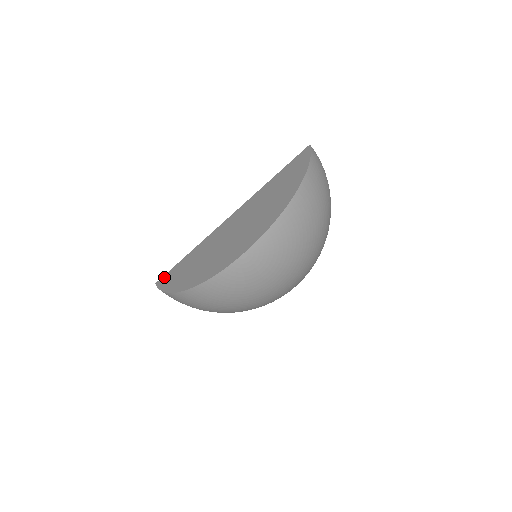
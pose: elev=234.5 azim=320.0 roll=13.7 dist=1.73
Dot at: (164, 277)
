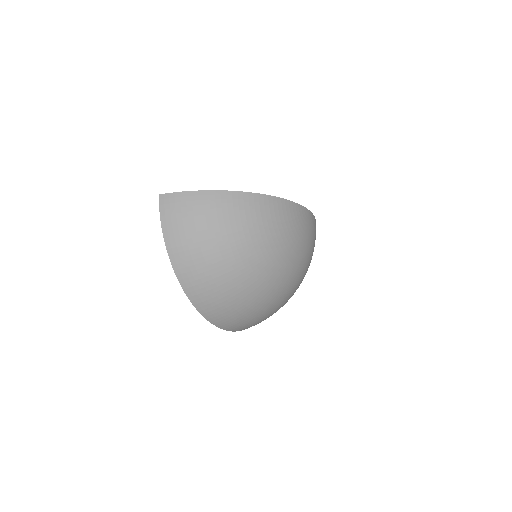
Dot at: occluded
